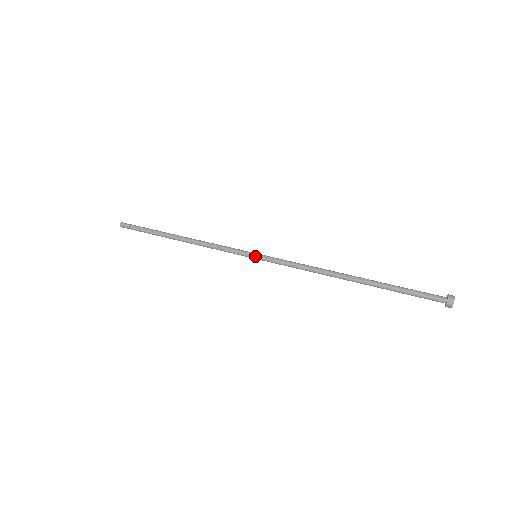
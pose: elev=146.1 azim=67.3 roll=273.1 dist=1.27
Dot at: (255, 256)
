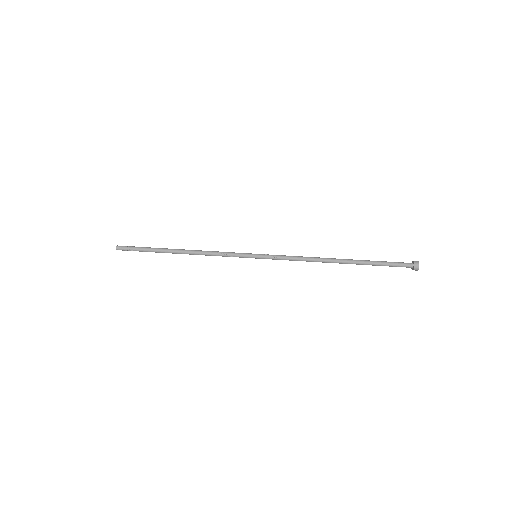
Dot at: (256, 255)
